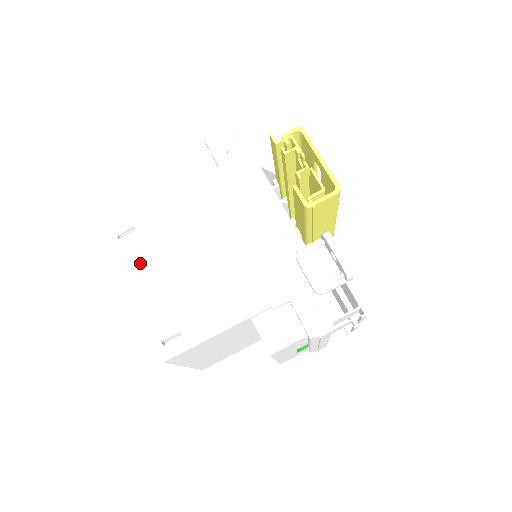
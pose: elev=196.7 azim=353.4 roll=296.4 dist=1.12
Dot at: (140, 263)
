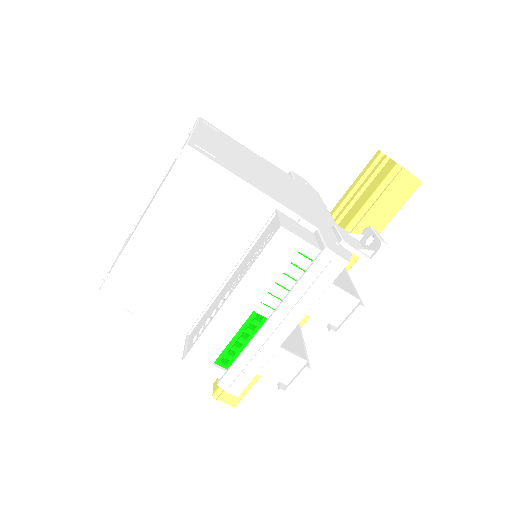
Dot at: (210, 133)
